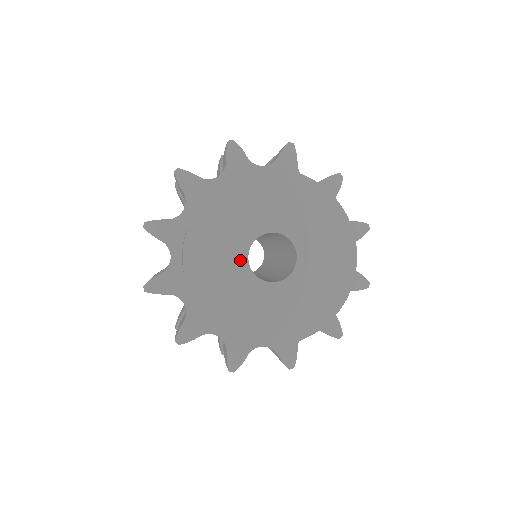
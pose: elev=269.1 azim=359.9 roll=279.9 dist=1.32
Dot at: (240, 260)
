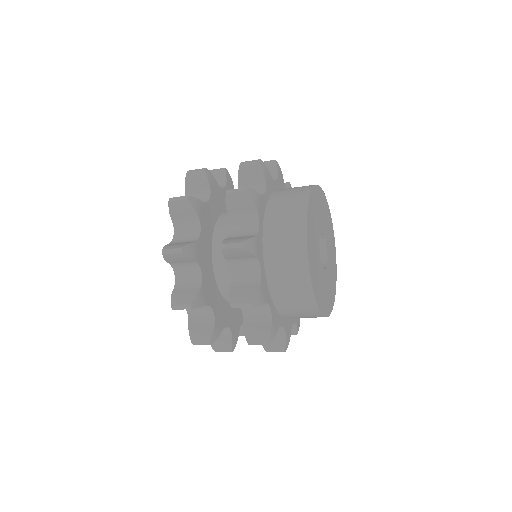
Dot at: (318, 244)
